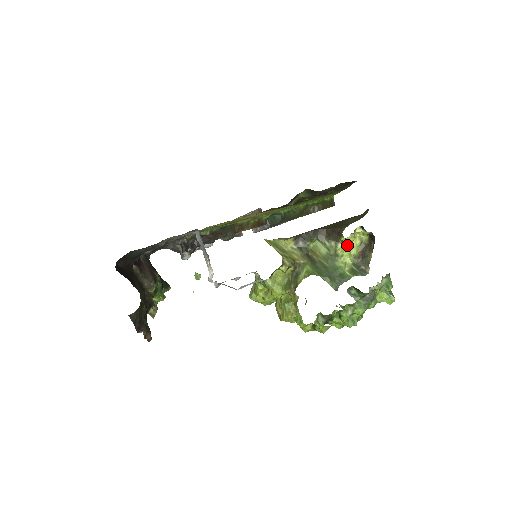
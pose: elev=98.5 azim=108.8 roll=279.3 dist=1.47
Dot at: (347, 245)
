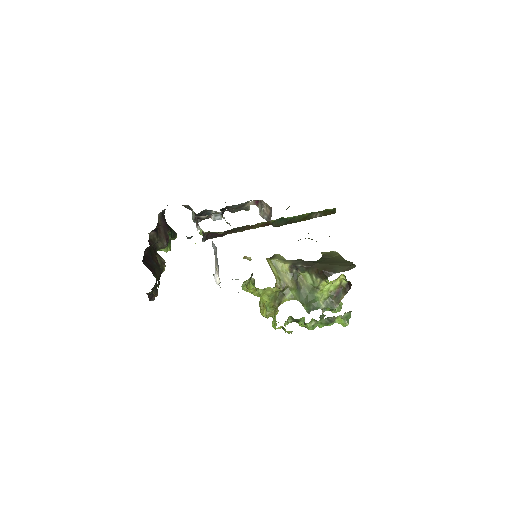
Dot at: (329, 284)
